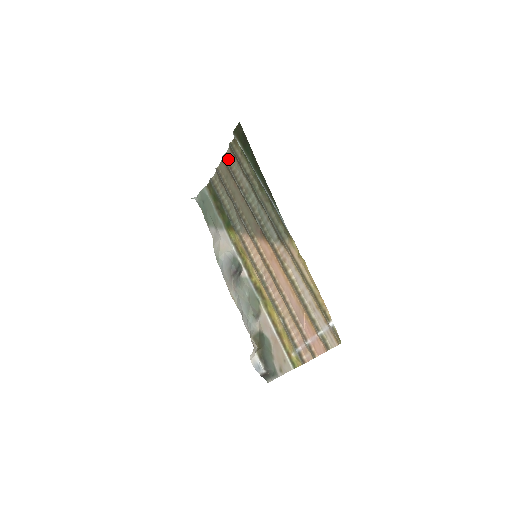
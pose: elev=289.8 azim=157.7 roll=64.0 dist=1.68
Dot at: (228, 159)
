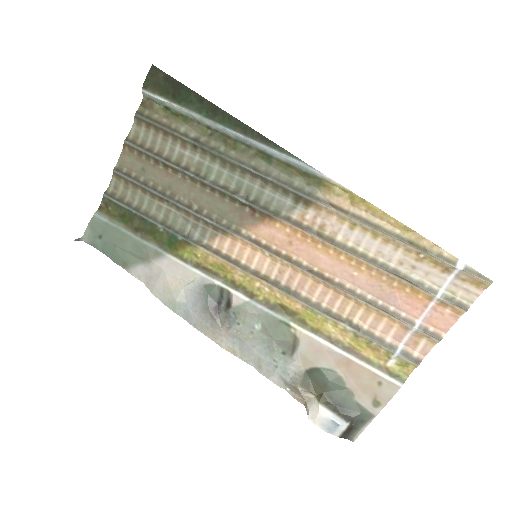
Dot at: (138, 140)
